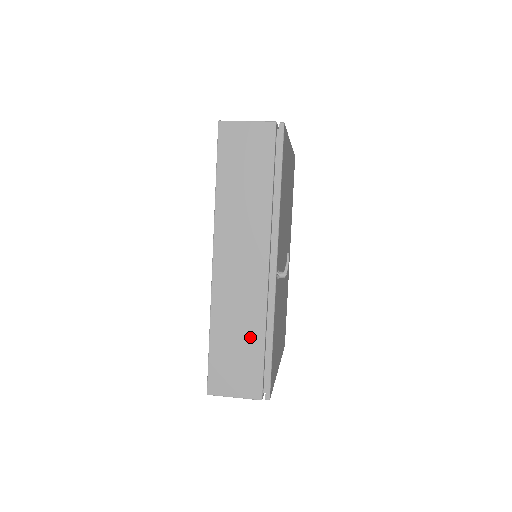
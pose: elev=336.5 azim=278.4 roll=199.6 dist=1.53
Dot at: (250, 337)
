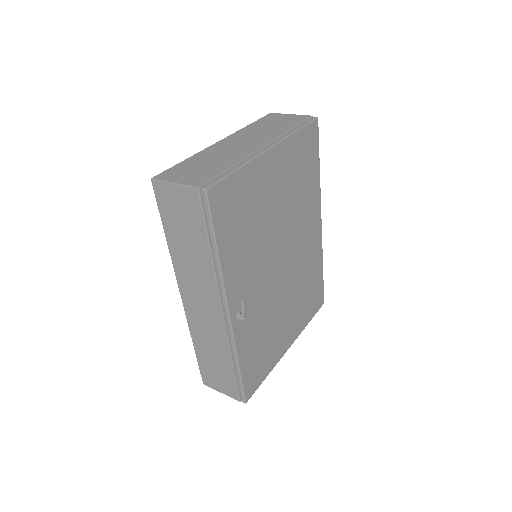
Dot at: (222, 360)
